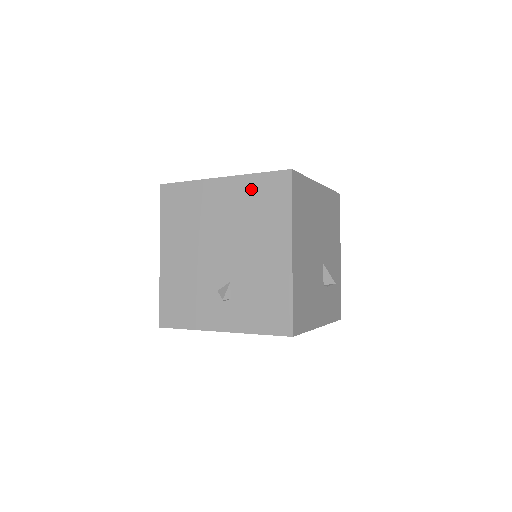
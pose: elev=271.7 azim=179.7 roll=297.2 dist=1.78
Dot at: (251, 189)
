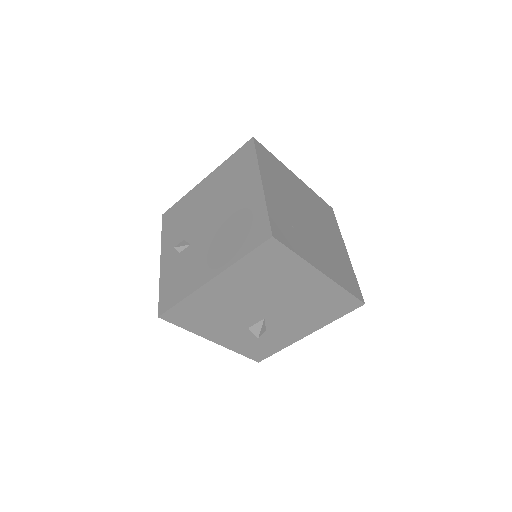
Dot at: (254, 213)
